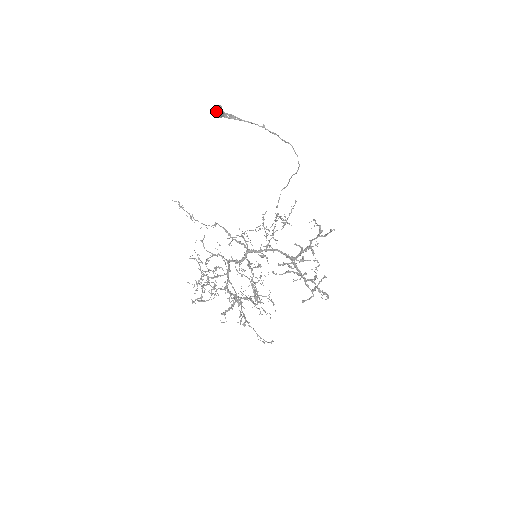
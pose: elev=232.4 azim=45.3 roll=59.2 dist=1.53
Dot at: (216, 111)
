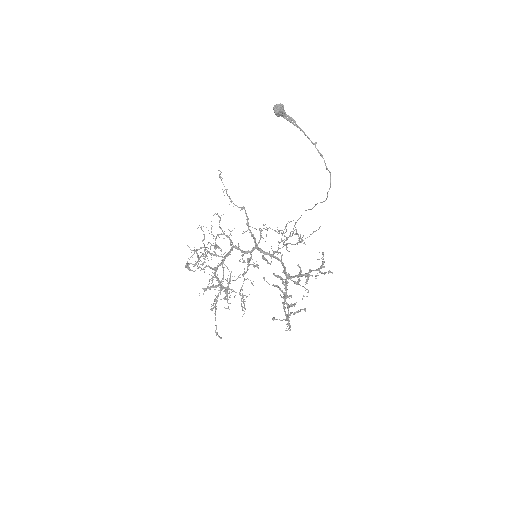
Dot at: (275, 109)
